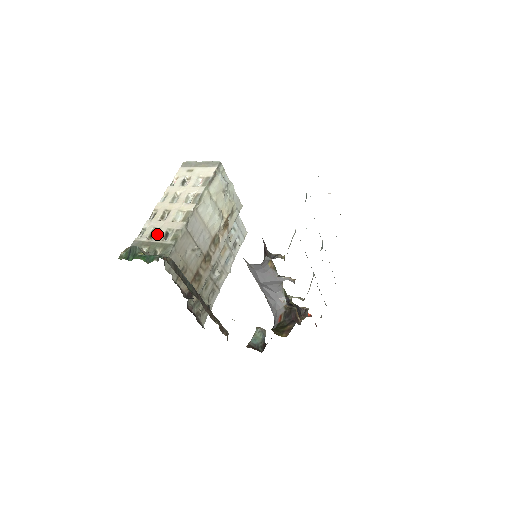
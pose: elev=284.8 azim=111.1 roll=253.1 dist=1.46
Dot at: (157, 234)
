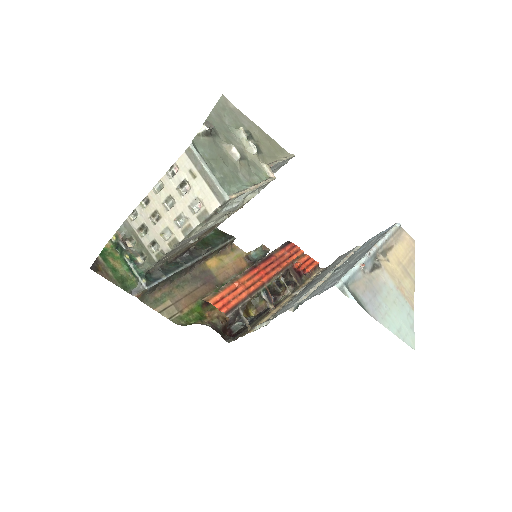
Dot at: (145, 235)
